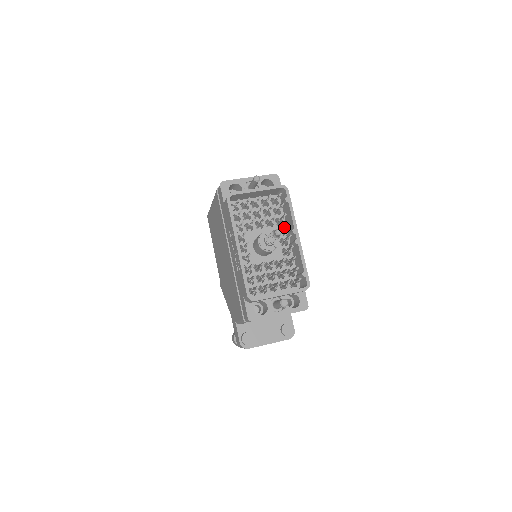
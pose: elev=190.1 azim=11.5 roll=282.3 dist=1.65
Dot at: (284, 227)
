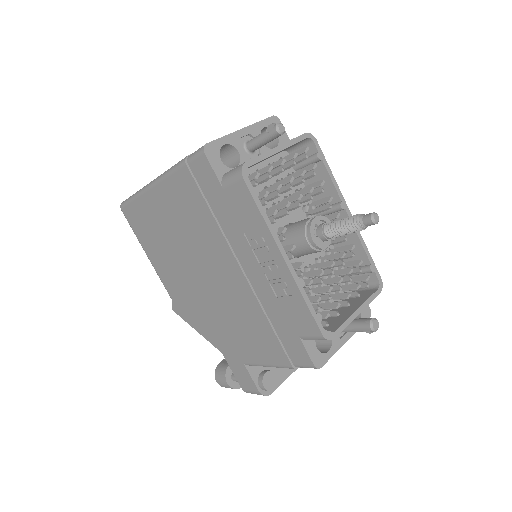
Dot at: (319, 202)
